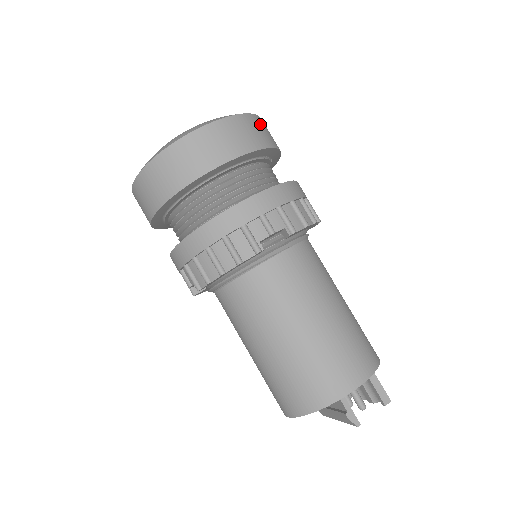
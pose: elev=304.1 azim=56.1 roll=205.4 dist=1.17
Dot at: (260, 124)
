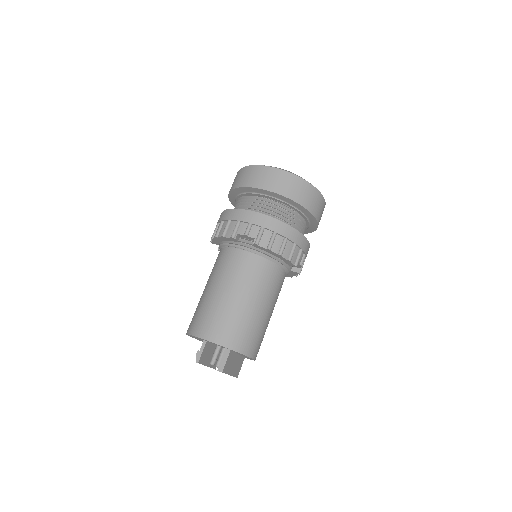
Dot at: (306, 188)
